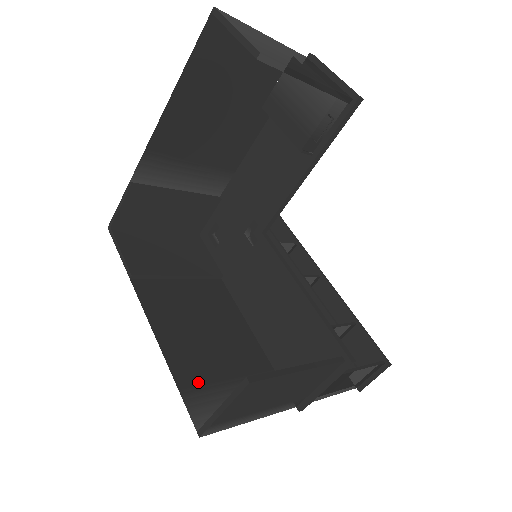
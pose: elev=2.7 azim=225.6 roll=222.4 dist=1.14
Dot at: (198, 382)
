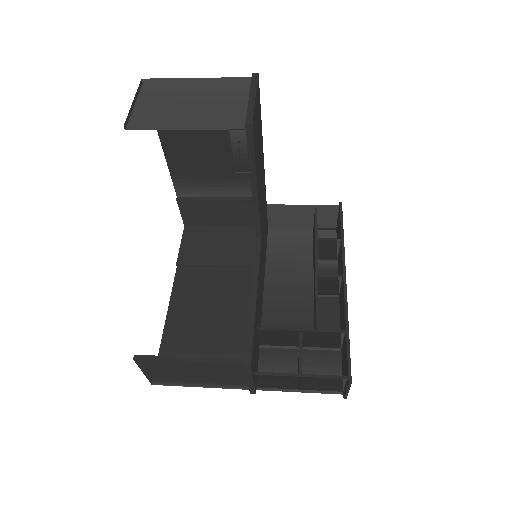
Dot at: (177, 349)
